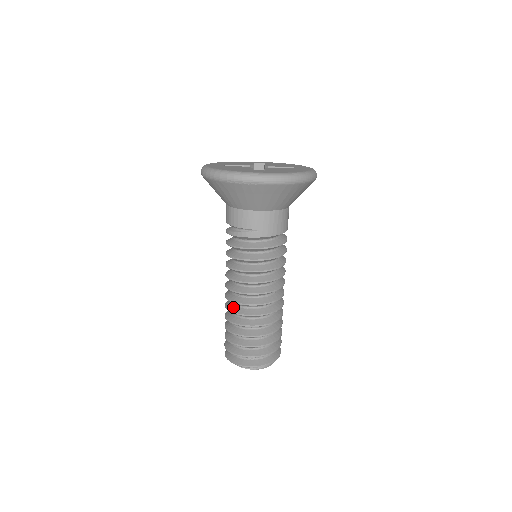
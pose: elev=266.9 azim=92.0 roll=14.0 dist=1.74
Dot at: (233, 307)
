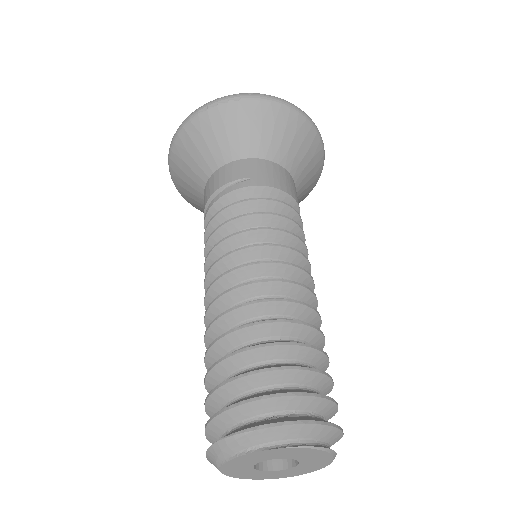
Dot at: occluded
